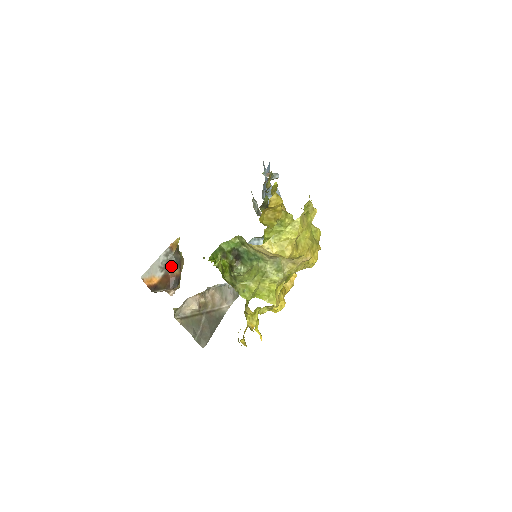
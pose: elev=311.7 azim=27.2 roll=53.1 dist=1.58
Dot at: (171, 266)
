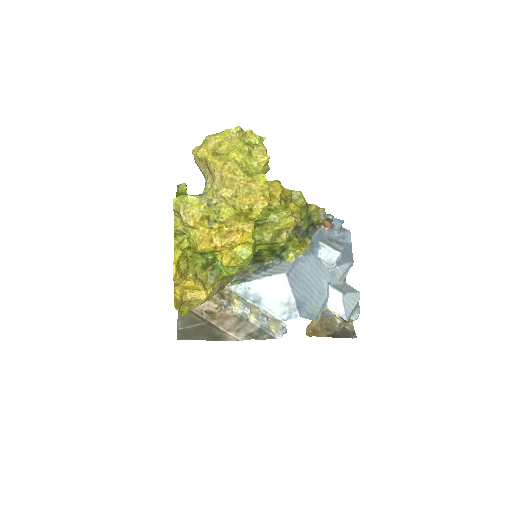
Dot at: occluded
